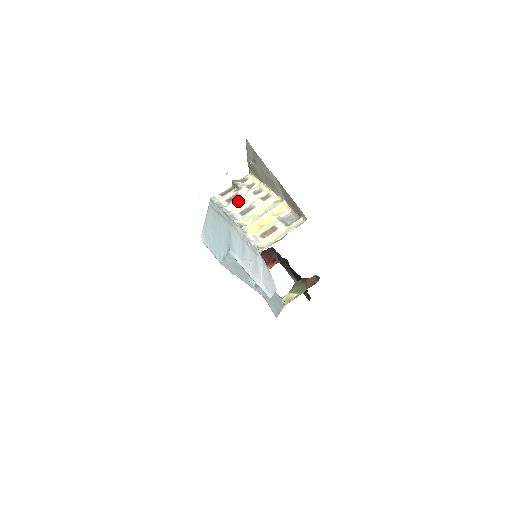
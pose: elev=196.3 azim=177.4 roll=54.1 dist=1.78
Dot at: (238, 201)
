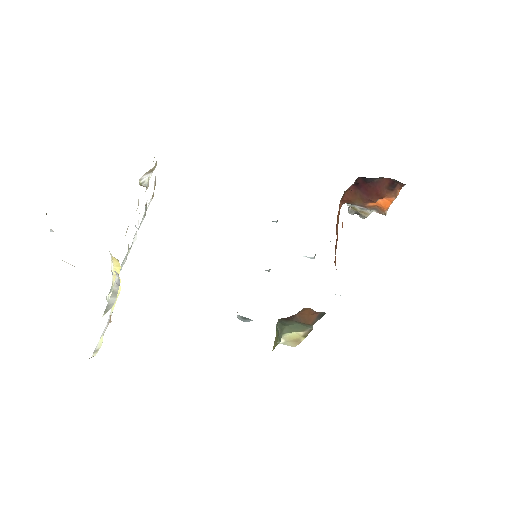
Dot at: (138, 222)
